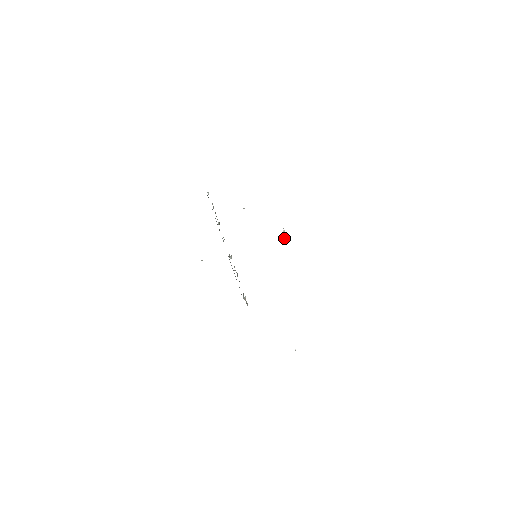
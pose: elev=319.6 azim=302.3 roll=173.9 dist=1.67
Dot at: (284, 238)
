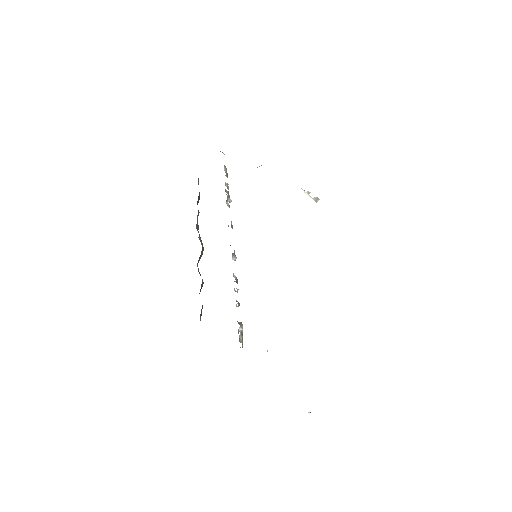
Dot at: (317, 200)
